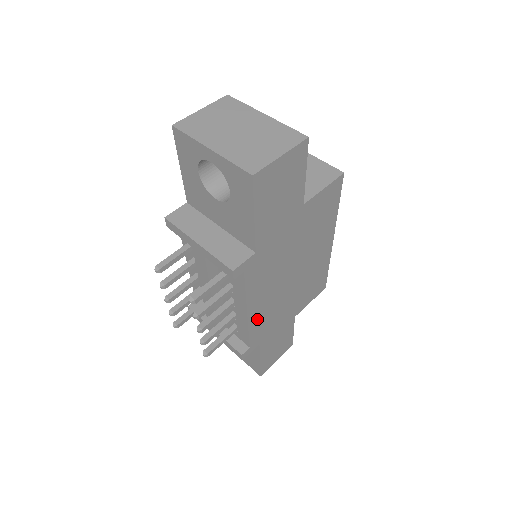
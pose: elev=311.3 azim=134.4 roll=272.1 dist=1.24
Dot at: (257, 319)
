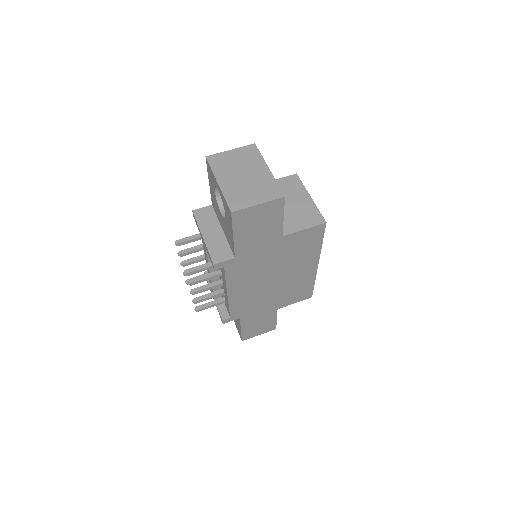
Dot at: (237, 300)
